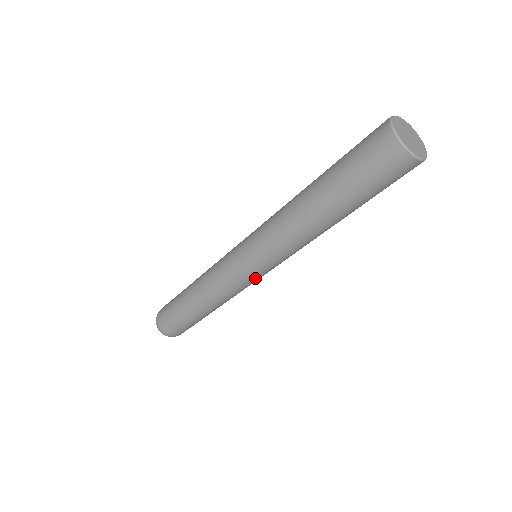
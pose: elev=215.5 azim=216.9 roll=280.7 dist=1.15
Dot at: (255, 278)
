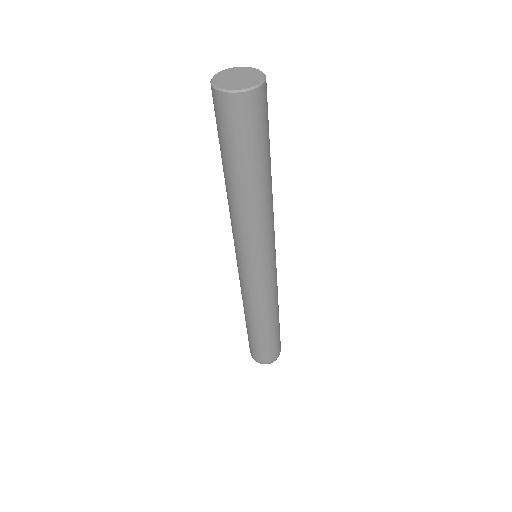
Dot at: (252, 277)
